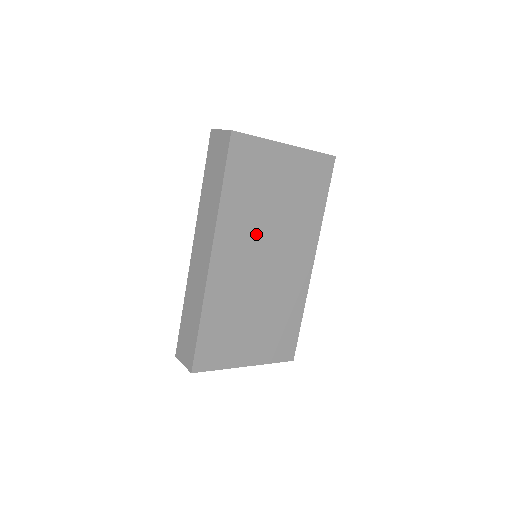
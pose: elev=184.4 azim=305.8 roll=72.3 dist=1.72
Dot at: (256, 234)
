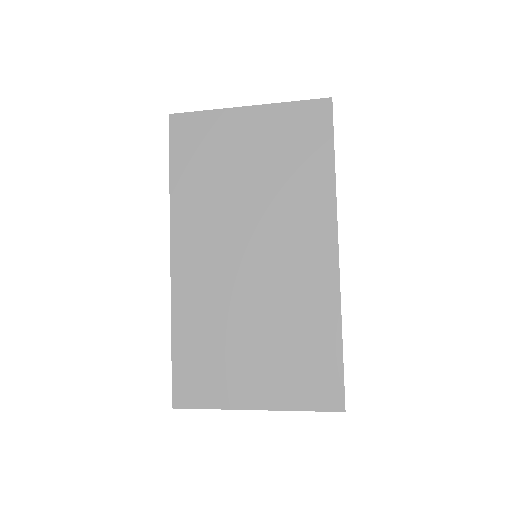
Dot at: (227, 222)
